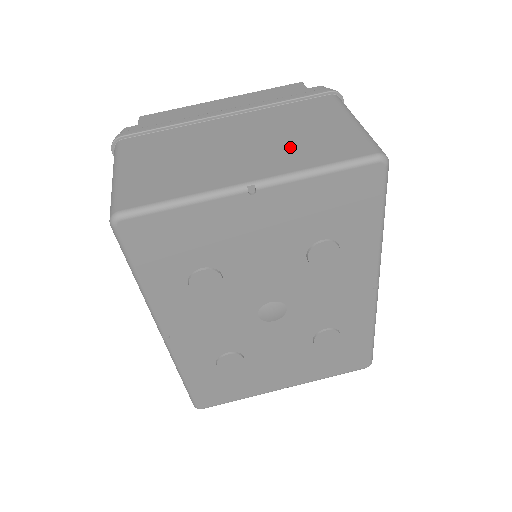
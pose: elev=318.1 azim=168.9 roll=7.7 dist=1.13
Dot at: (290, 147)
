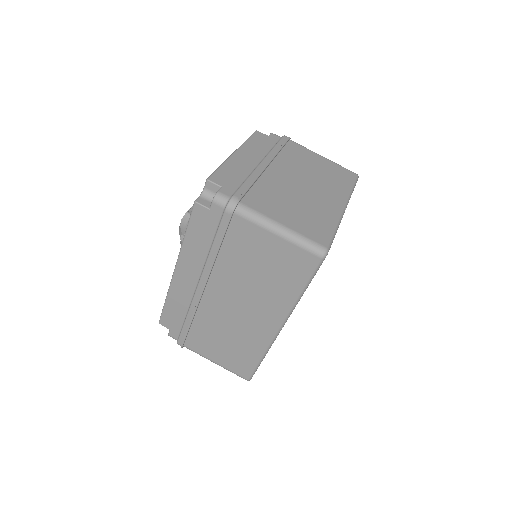
Dot at: (327, 181)
